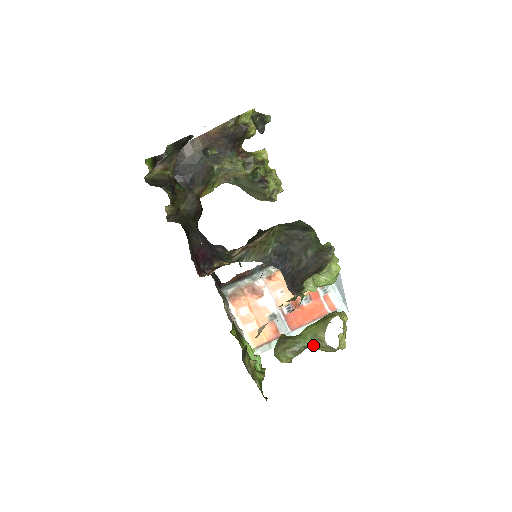
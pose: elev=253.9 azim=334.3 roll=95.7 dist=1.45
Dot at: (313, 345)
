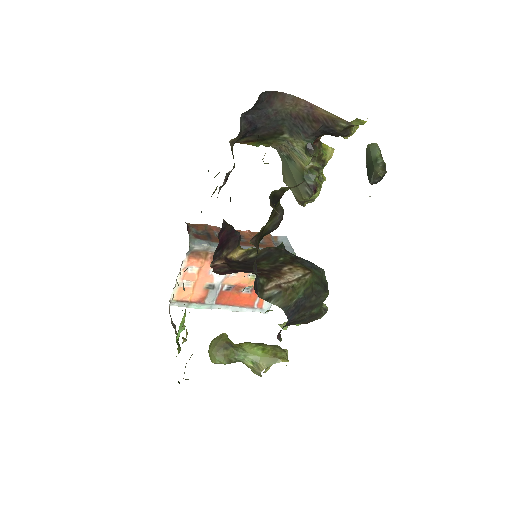
Dot at: (248, 365)
